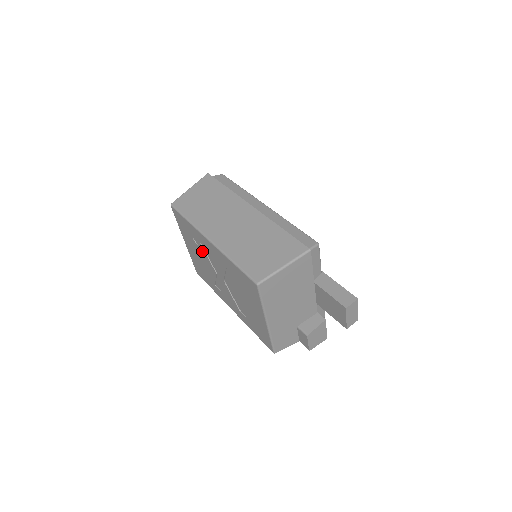
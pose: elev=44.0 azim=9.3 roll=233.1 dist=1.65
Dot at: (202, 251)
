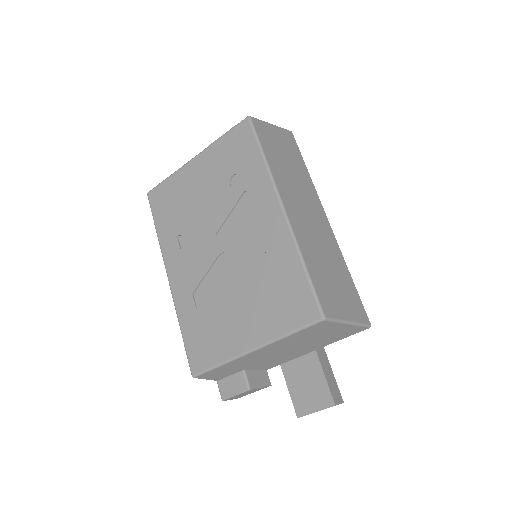
Dot at: (230, 198)
